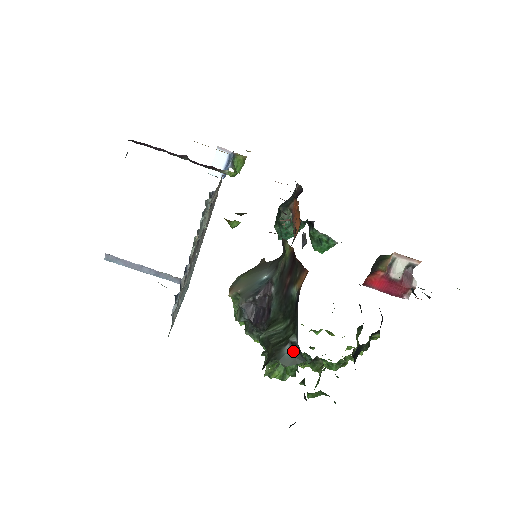
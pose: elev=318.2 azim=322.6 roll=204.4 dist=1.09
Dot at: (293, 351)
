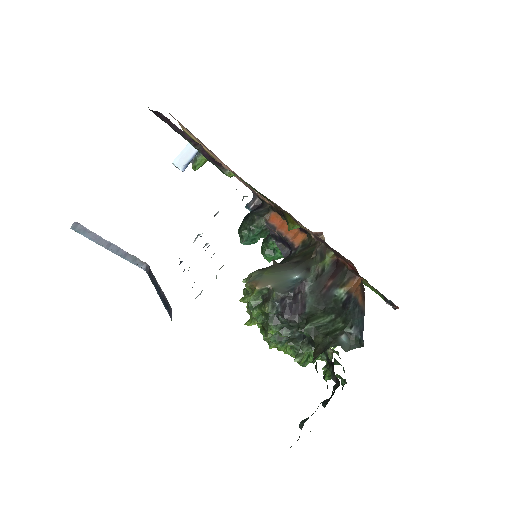
Dot at: (349, 340)
